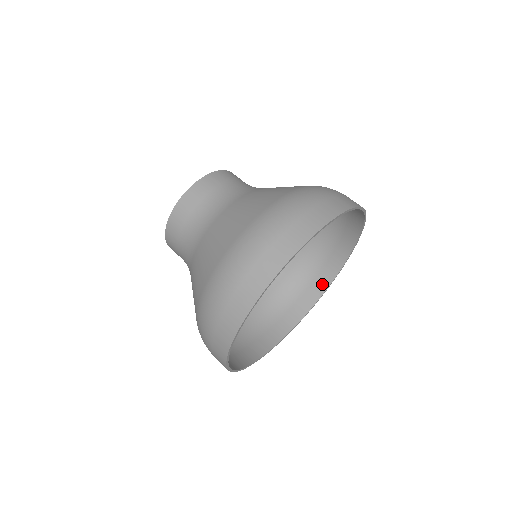
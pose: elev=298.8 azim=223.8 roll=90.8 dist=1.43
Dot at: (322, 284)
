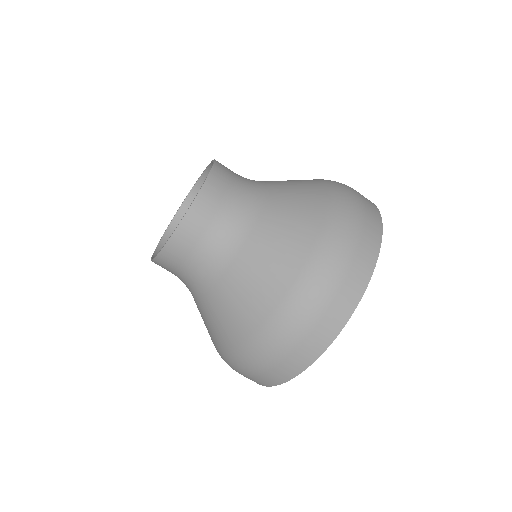
Dot at: occluded
